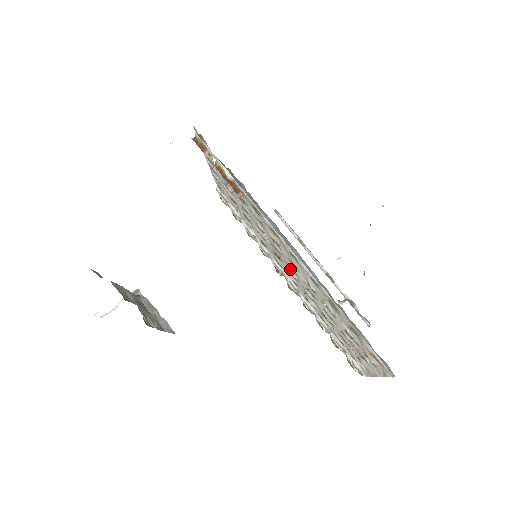
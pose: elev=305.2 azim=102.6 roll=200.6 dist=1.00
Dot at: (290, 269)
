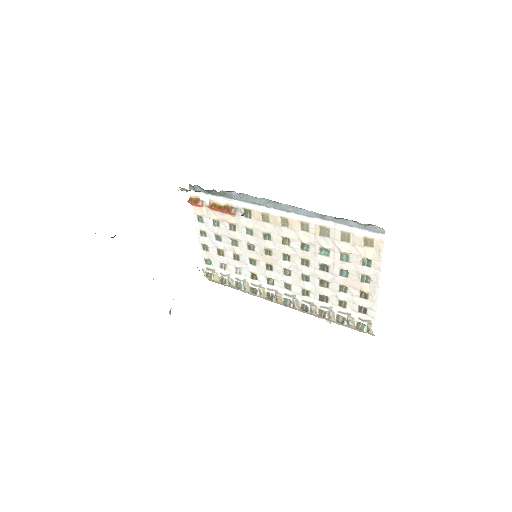
Dot at: (283, 262)
